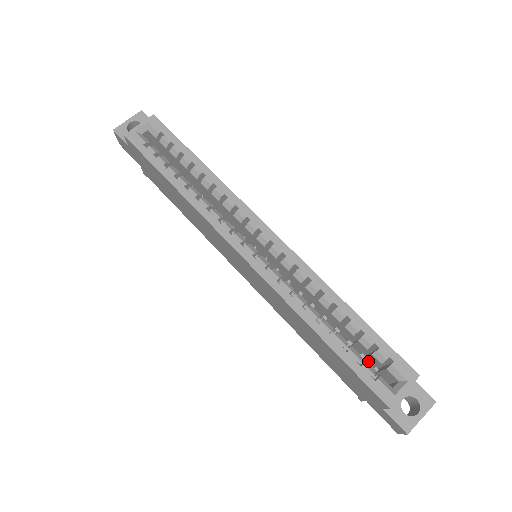
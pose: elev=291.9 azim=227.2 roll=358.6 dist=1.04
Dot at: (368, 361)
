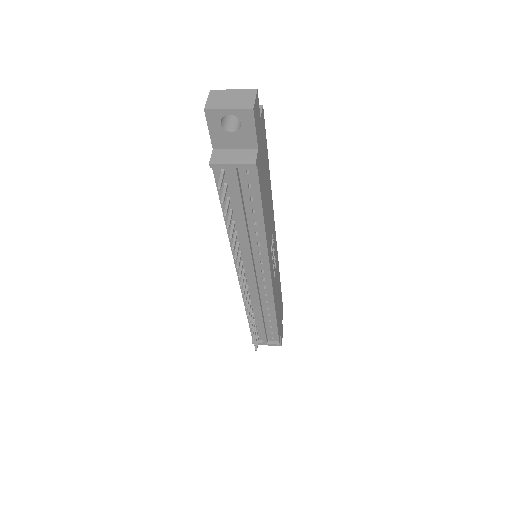
Dot at: occluded
